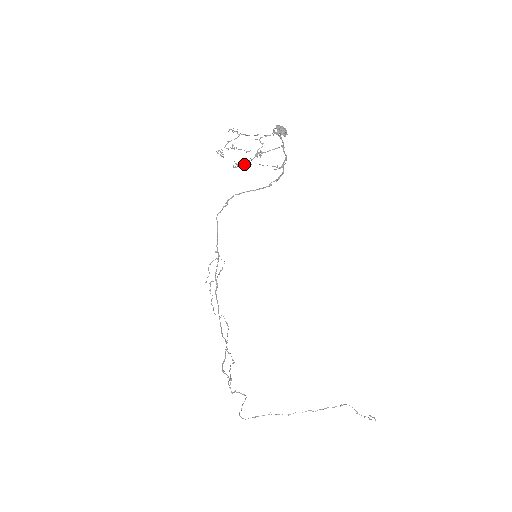
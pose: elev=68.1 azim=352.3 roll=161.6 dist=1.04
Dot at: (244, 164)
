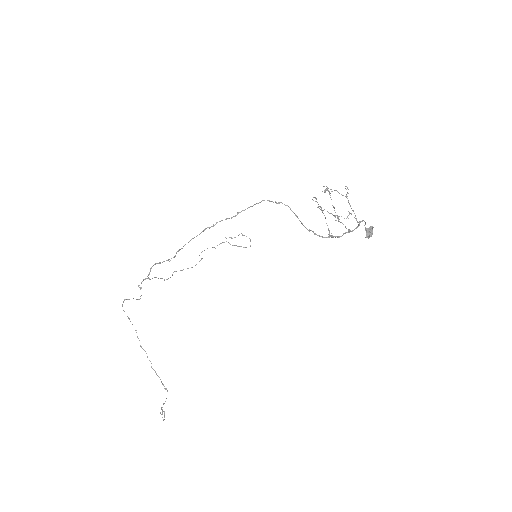
Dot at: occluded
